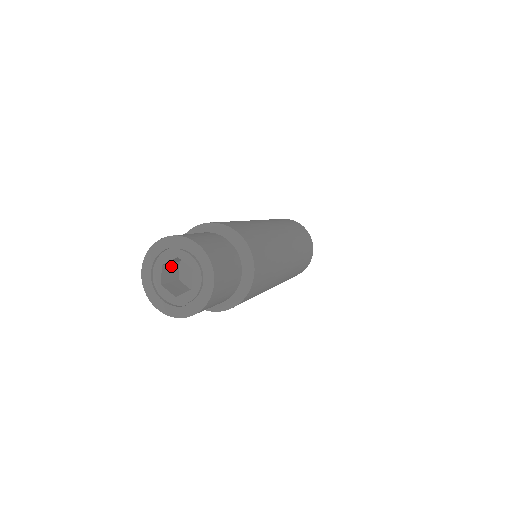
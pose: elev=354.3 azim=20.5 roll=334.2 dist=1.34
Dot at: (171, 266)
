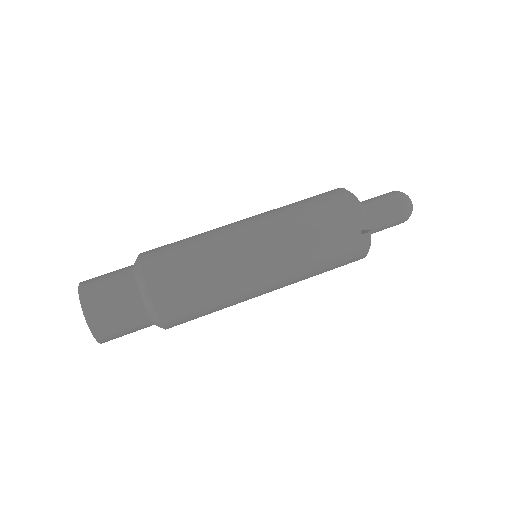
Dot at: occluded
